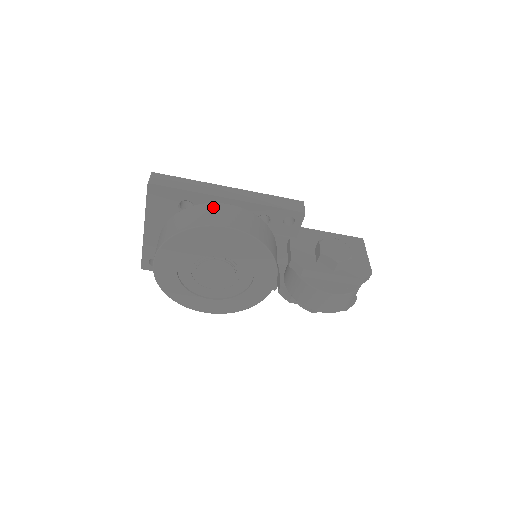
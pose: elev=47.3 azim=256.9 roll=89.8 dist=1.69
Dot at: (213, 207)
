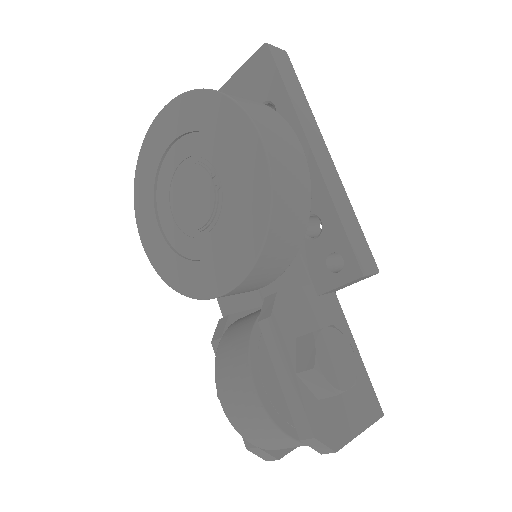
Dot at: (284, 125)
